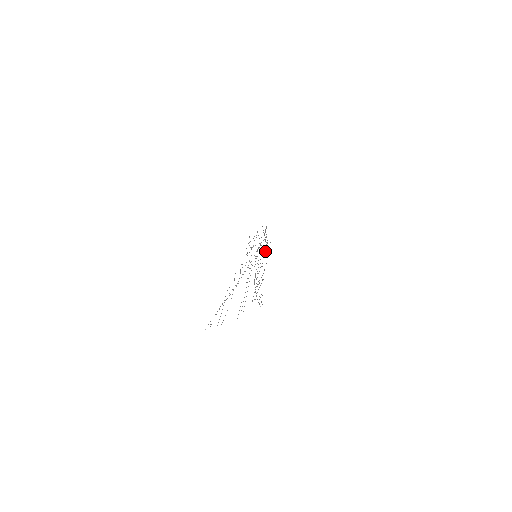
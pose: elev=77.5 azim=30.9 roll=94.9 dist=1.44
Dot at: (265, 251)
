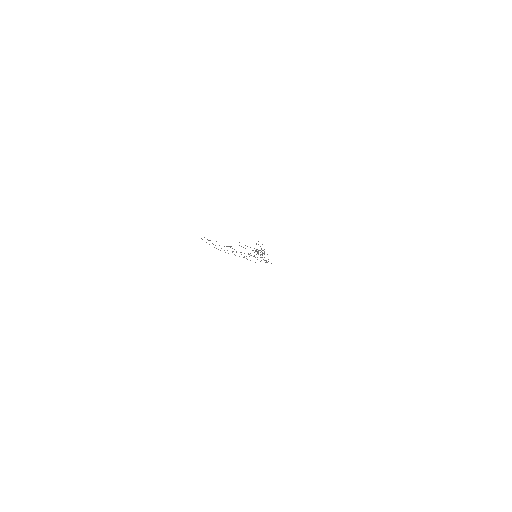
Dot at: occluded
